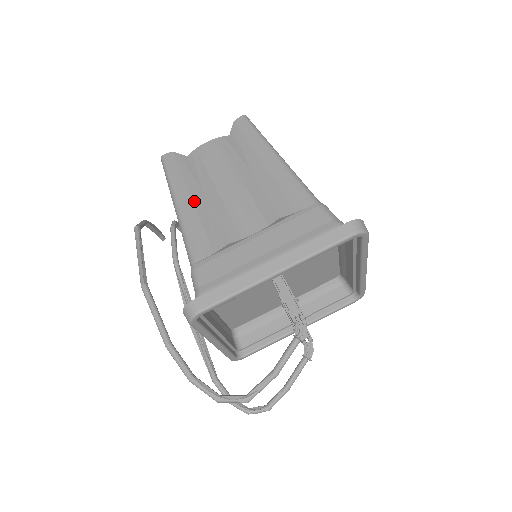
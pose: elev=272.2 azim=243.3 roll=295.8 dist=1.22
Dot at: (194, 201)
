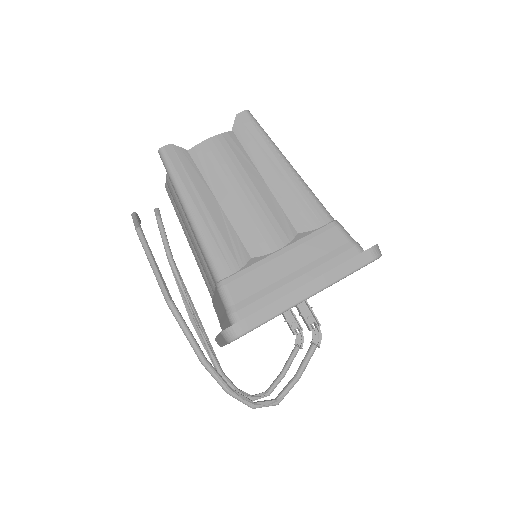
Dot at: (208, 208)
